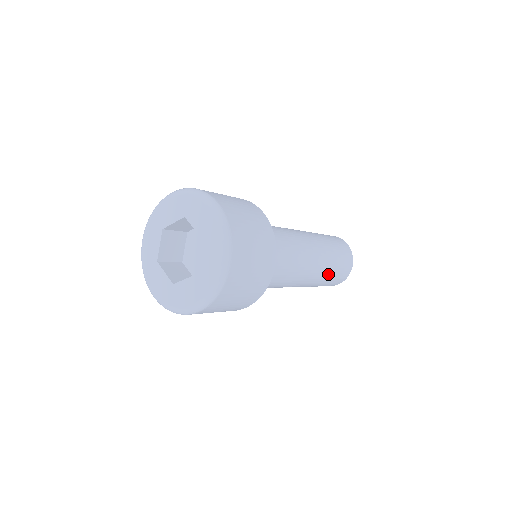
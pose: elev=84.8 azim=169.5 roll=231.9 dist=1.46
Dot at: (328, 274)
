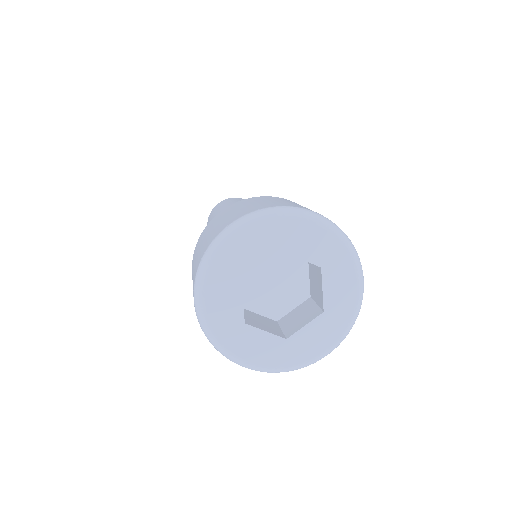
Dot at: occluded
